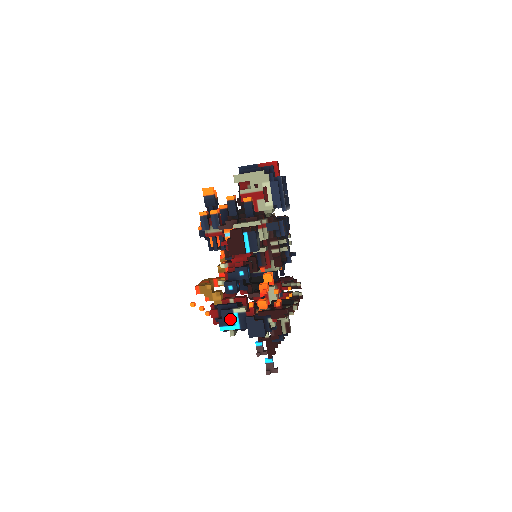
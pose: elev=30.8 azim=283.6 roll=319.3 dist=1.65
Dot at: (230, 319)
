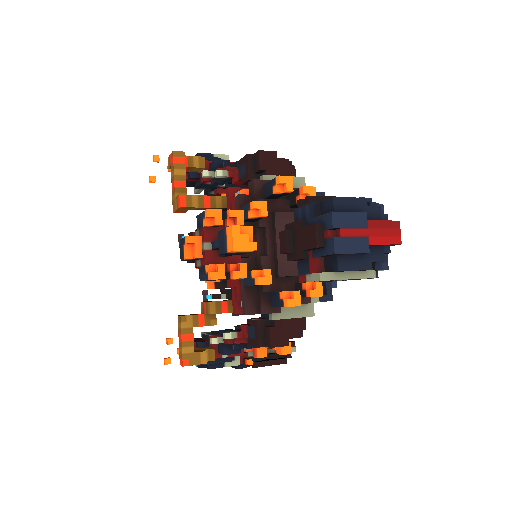
Dot at: occluded
